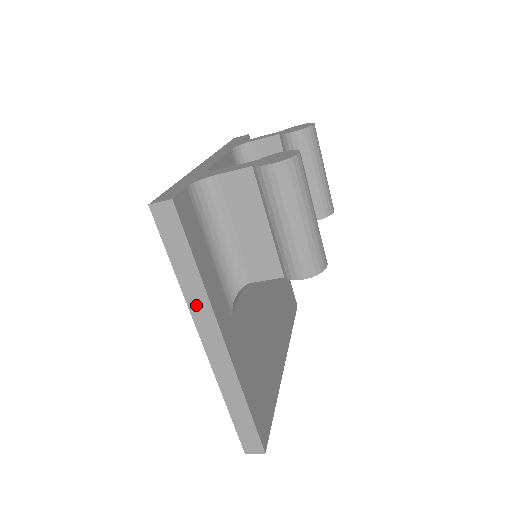
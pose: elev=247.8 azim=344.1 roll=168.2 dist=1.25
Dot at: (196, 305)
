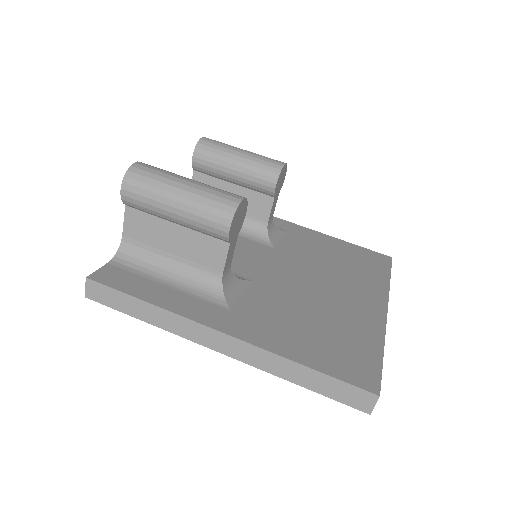
Dot at: (178, 328)
